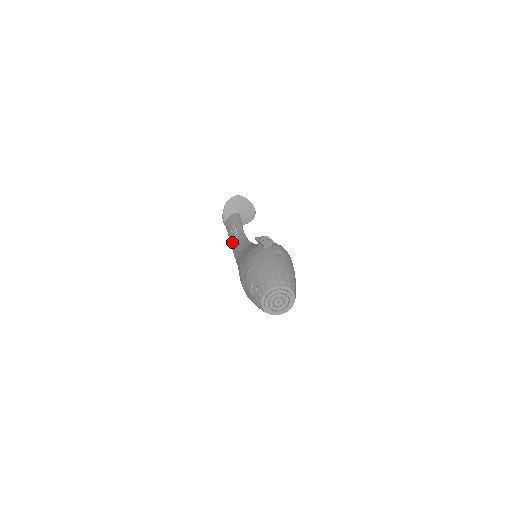
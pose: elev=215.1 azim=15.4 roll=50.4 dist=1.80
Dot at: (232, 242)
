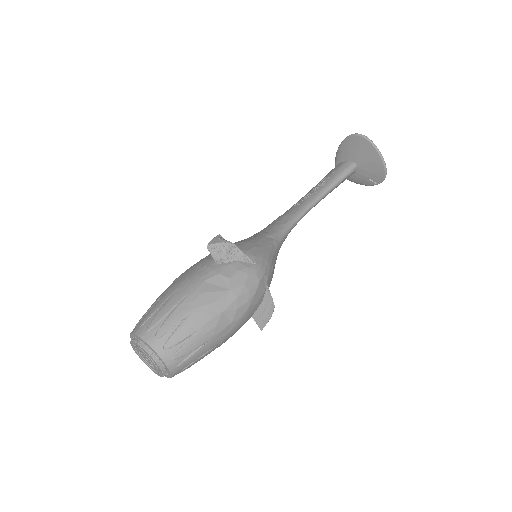
Dot at: occluded
